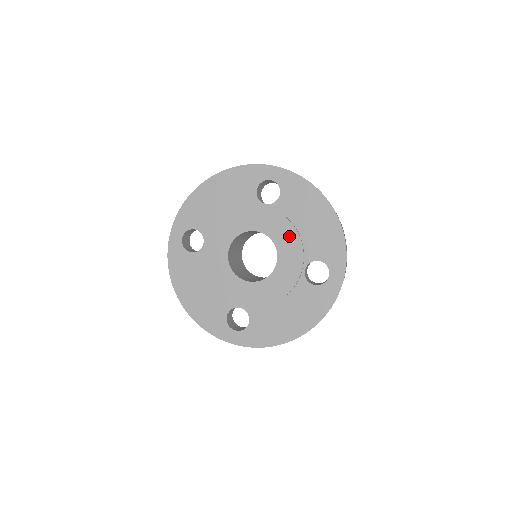
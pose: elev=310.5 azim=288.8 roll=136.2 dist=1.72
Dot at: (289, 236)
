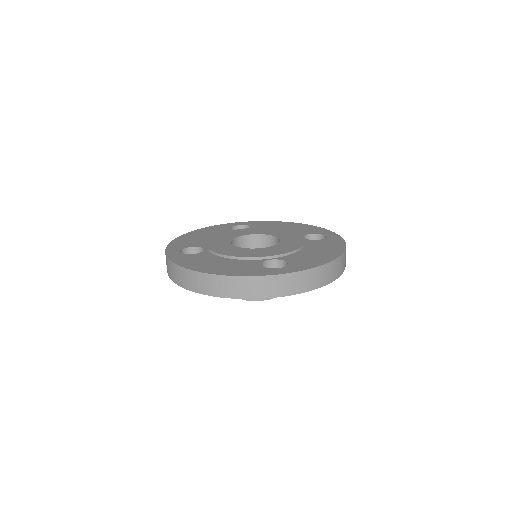
Dot at: (292, 246)
